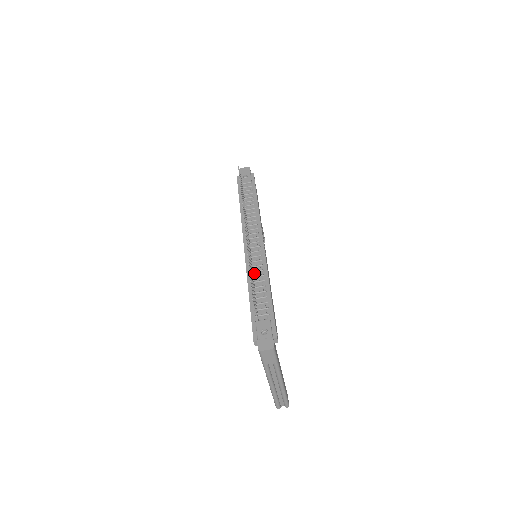
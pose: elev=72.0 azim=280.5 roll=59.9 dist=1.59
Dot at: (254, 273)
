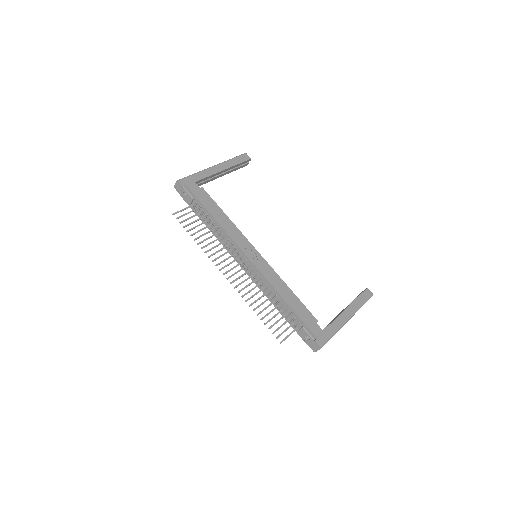
Dot at: (266, 291)
